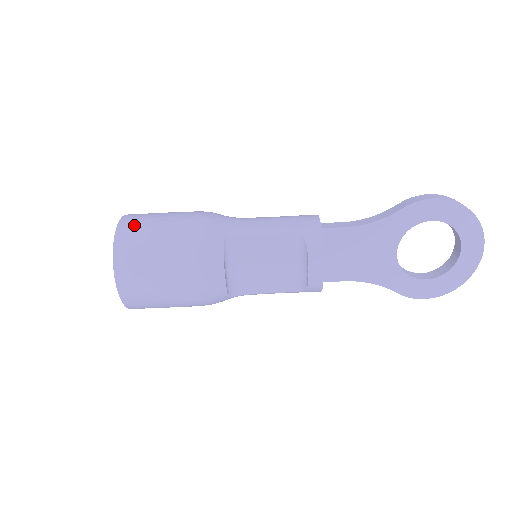
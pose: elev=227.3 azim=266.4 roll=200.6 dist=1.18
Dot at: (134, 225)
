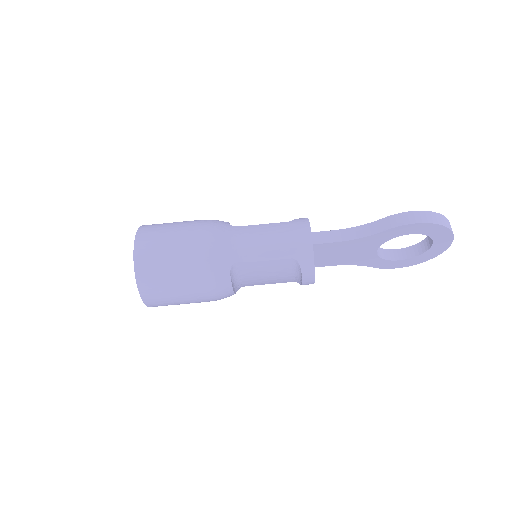
Dot at: (149, 262)
